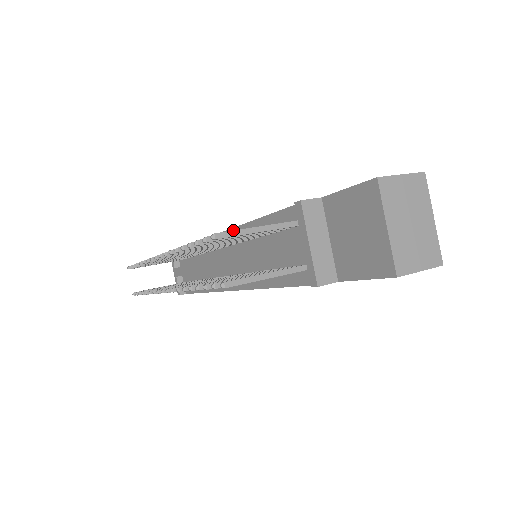
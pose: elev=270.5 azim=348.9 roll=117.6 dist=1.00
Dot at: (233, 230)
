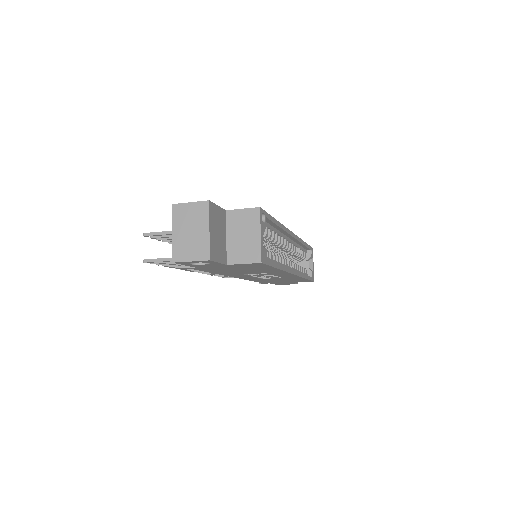
Dot at: (154, 232)
